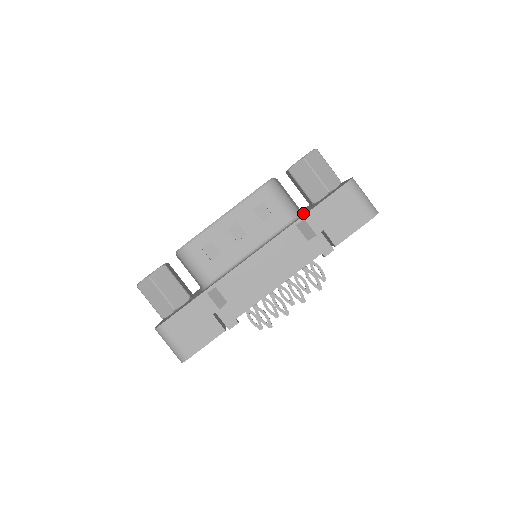
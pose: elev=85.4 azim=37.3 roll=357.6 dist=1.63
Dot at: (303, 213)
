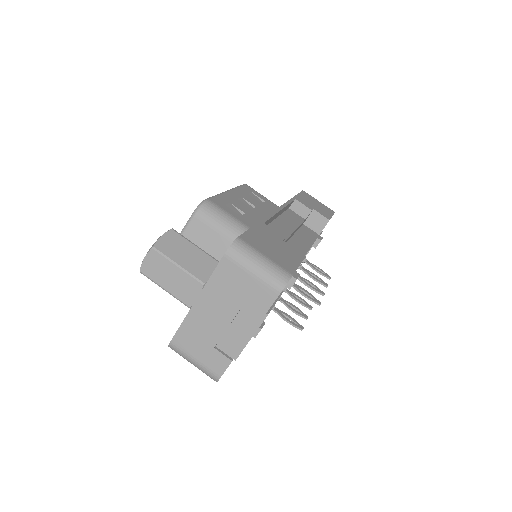
Dot at: occluded
